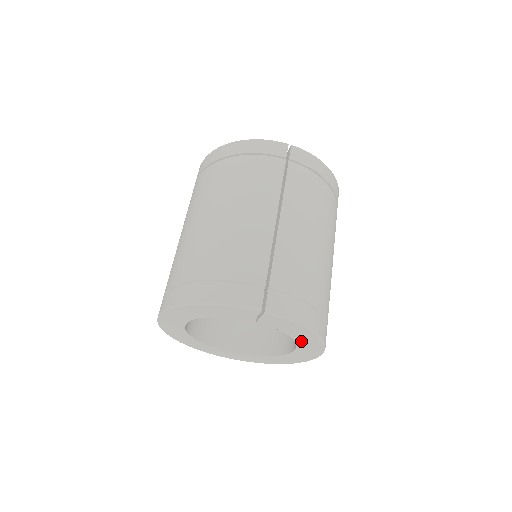
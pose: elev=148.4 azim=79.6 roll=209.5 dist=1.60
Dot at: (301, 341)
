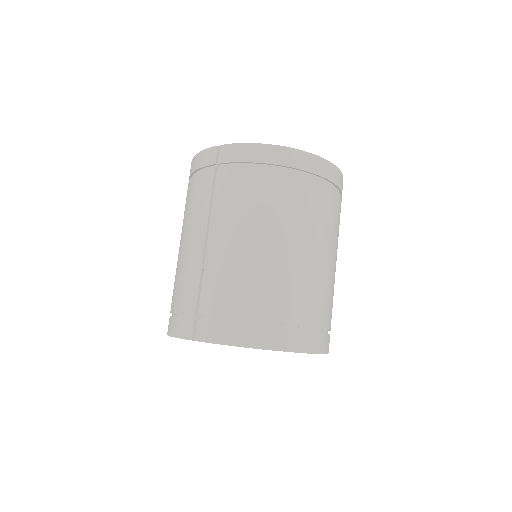
Dot at: occluded
